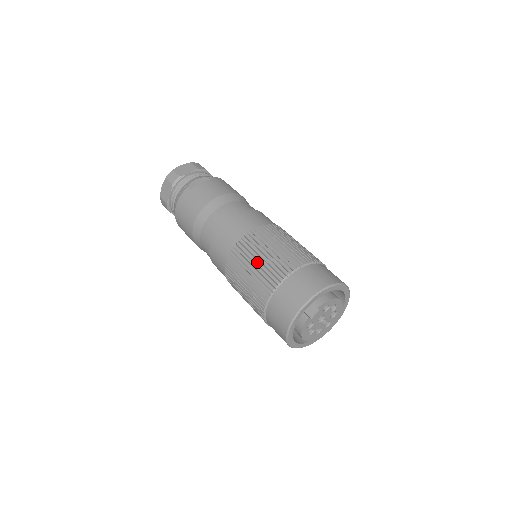
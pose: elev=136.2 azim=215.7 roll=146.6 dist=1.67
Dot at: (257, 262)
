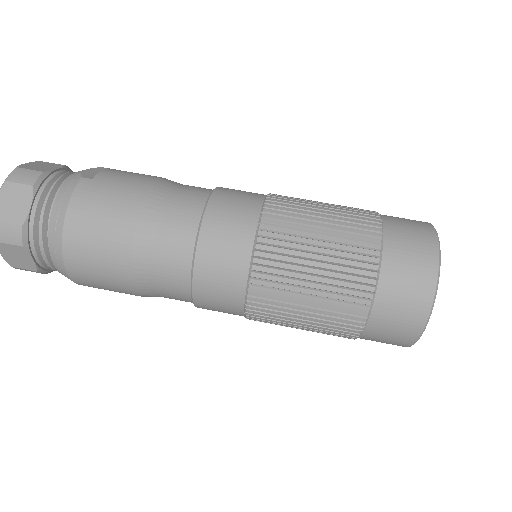
Dot at: (322, 224)
